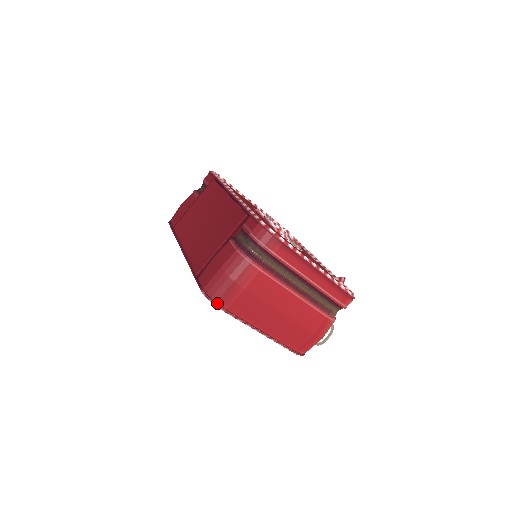
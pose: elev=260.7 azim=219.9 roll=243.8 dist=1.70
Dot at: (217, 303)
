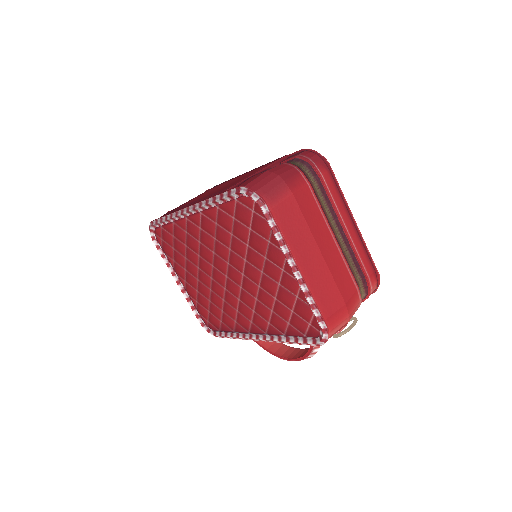
Dot at: (261, 199)
